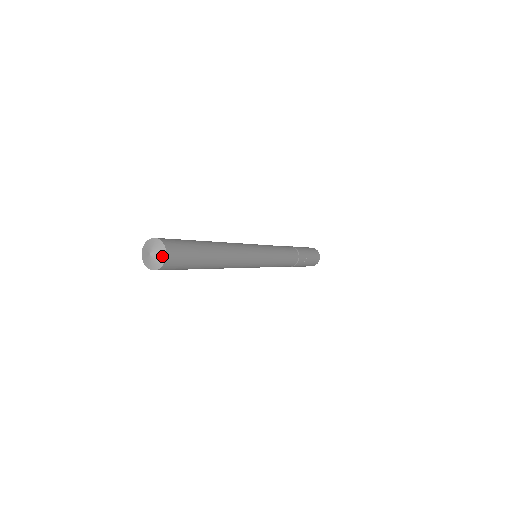
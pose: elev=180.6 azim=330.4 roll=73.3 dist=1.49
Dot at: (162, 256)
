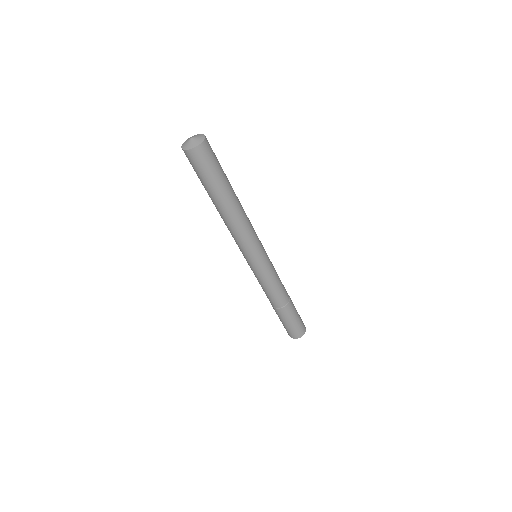
Dot at: (200, 135)
